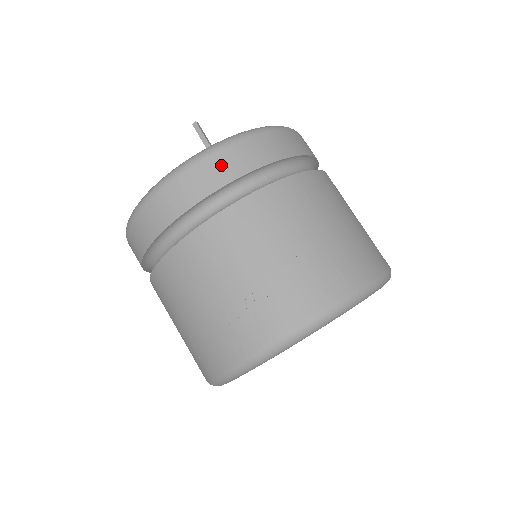
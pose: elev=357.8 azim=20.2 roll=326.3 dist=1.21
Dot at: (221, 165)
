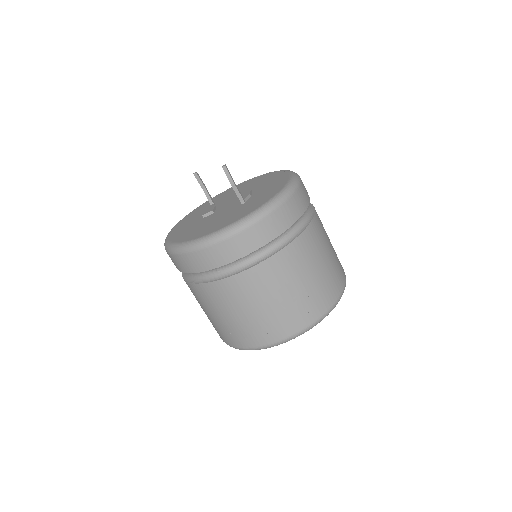
Dot at: (260, 232)
